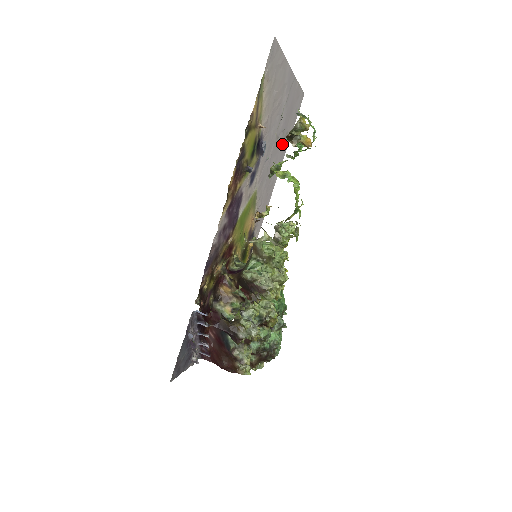
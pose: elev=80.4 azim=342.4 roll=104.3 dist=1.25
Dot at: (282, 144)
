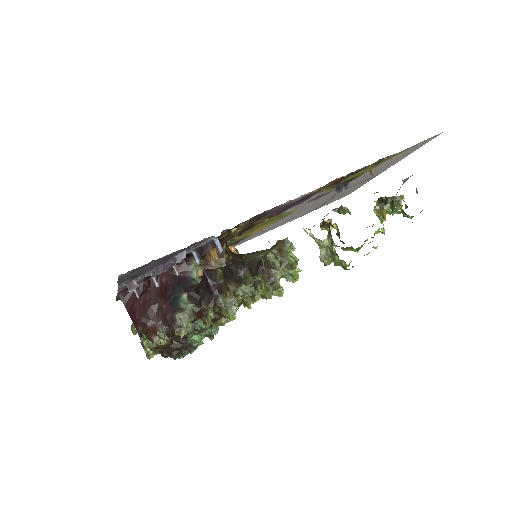
Dot at: (318, 206)
